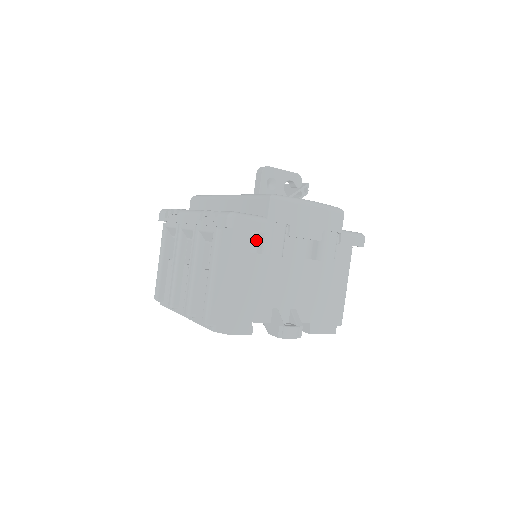
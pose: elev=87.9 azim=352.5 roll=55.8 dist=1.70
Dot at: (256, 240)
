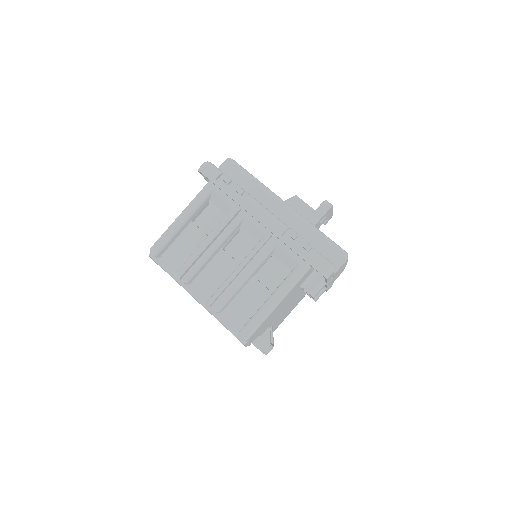
Dot at: (310, 278)
